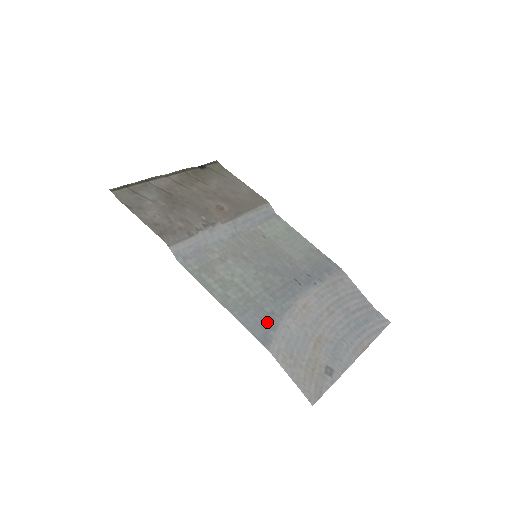
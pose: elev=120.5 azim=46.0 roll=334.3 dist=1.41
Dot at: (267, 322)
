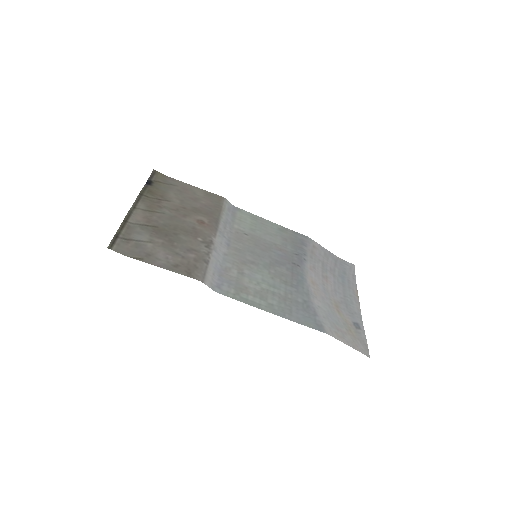
Dot at: (308, 311)
